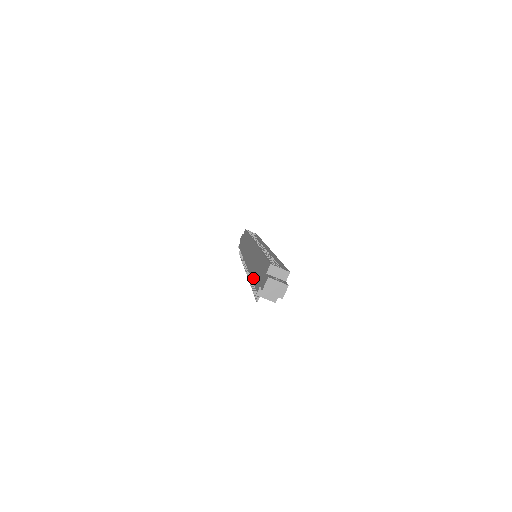
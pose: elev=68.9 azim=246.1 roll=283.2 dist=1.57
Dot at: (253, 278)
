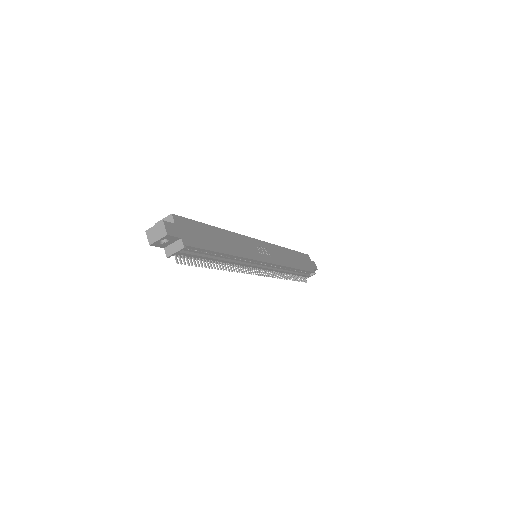
Dot at: occluded
